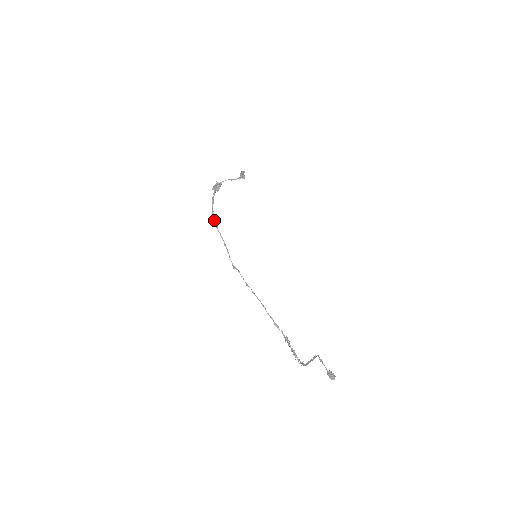
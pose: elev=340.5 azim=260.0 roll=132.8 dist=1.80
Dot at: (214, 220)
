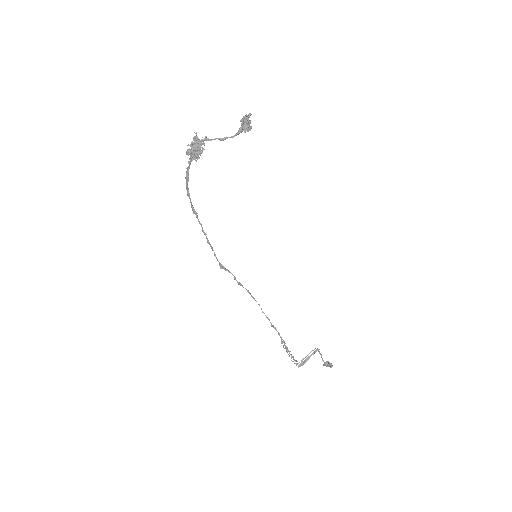
Dot at: (191, 205)
